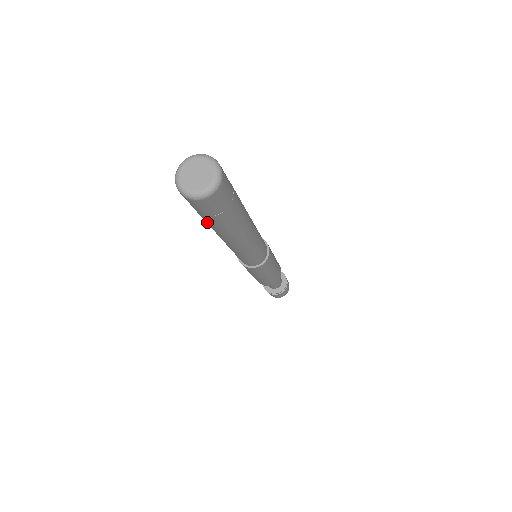
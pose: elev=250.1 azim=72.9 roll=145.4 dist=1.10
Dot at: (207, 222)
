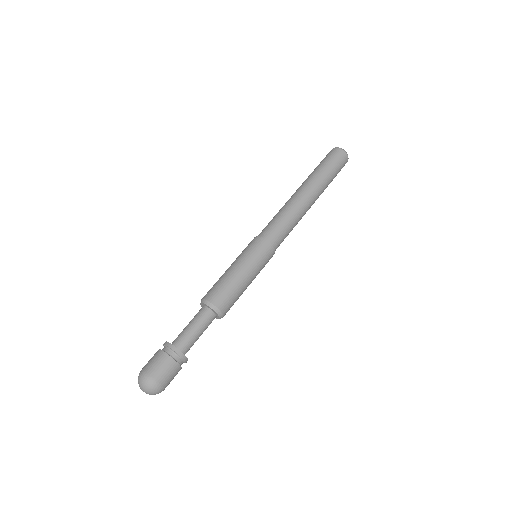
Dot at: (315, 170)
